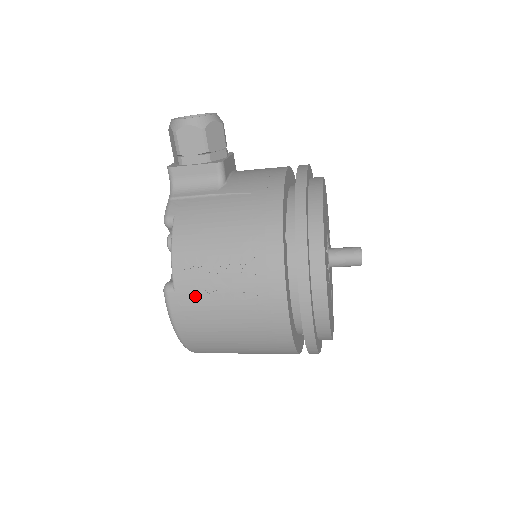
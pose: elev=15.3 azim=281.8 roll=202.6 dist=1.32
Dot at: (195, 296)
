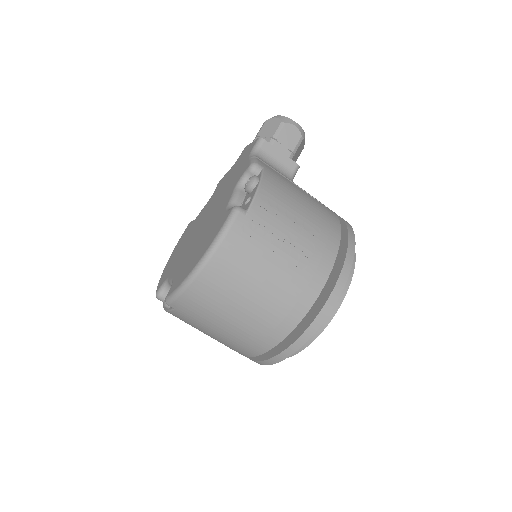
Dot at: (261, 231)
